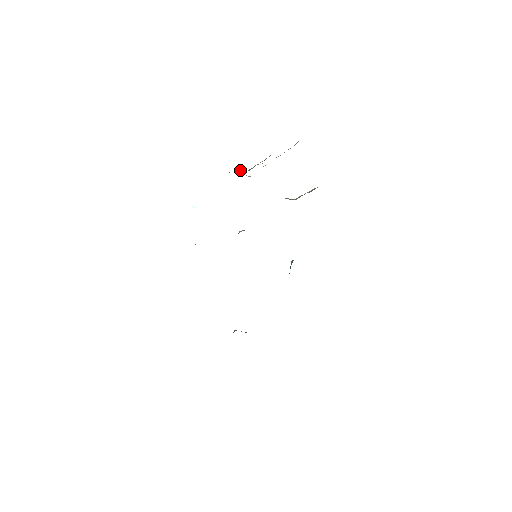
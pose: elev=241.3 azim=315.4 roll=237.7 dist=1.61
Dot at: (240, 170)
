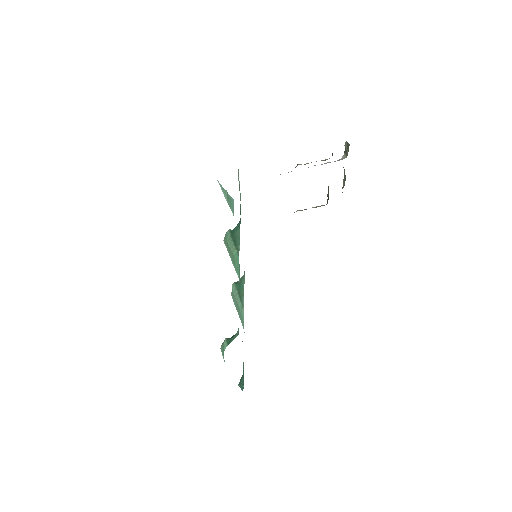
Dot at: occluded
